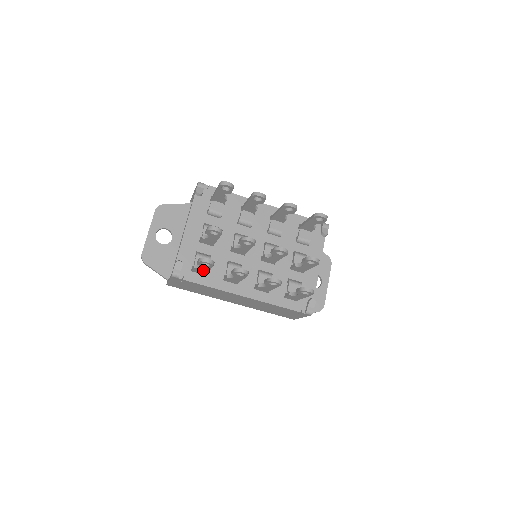
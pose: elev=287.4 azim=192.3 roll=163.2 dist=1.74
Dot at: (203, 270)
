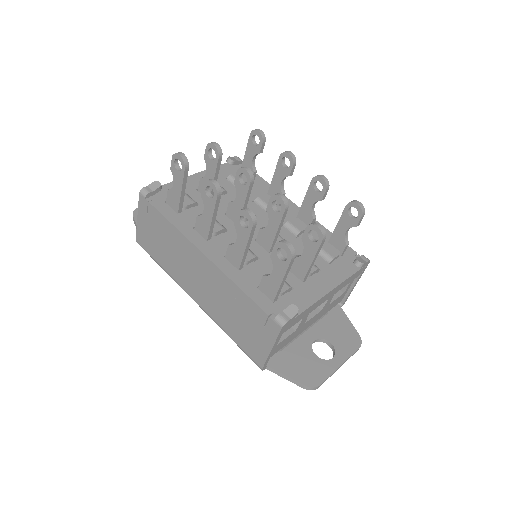
Dot at: (176, 195)
